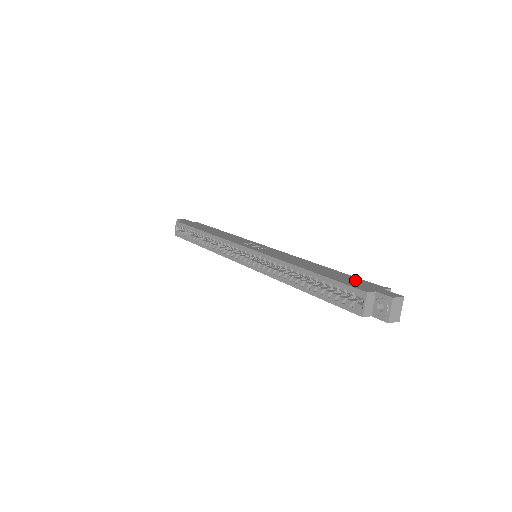
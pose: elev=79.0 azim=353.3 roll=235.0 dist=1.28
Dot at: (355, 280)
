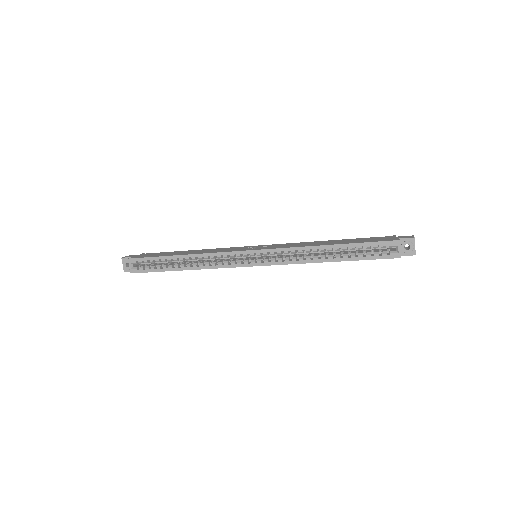
Dot at: (371, 239)
